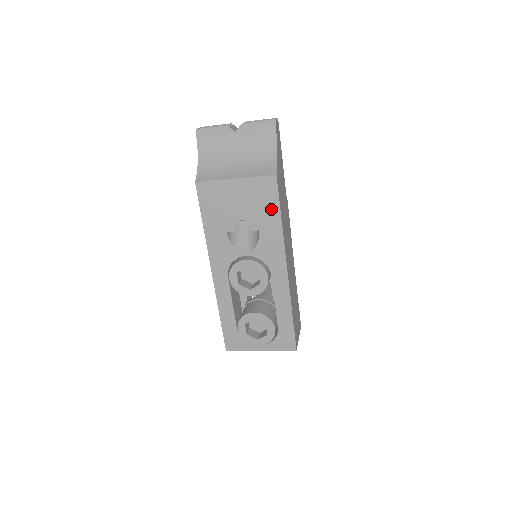
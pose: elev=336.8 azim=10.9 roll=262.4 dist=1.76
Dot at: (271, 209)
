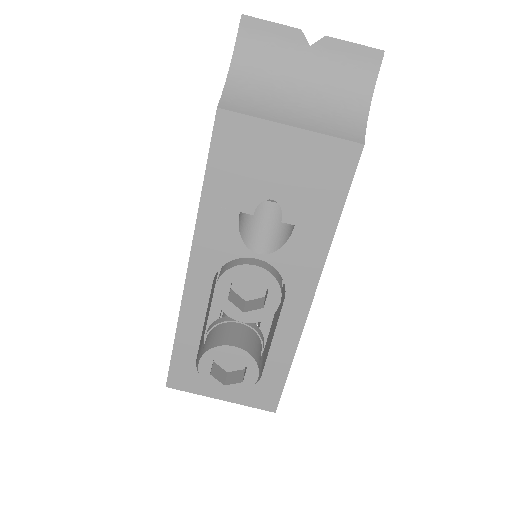
Dot at: (330, 198)
